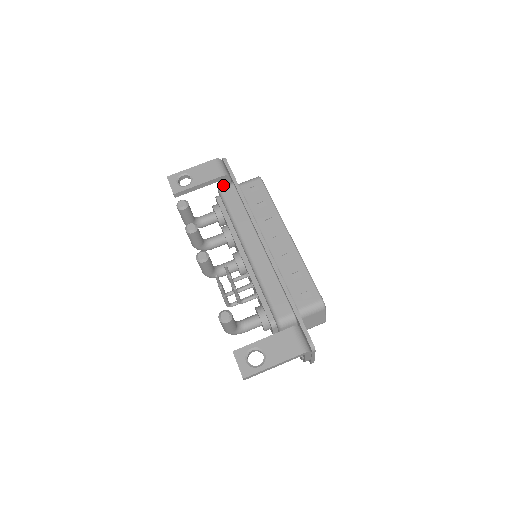
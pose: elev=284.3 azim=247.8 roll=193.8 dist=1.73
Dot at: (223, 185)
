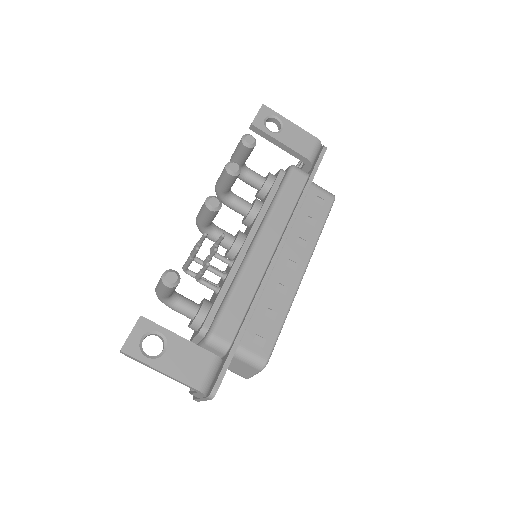
Dot at: occluded
